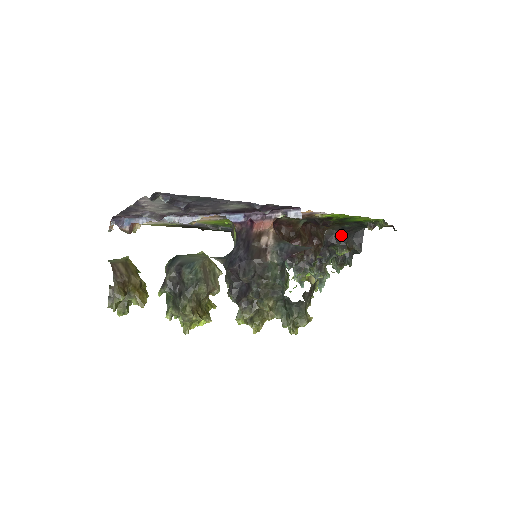
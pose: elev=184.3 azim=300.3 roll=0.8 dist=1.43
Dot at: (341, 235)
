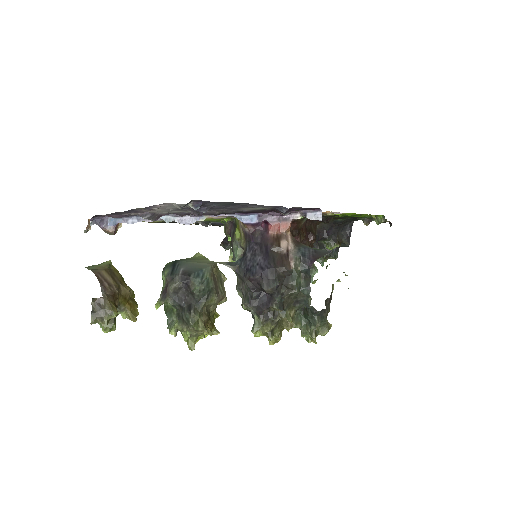
Dot at: (332, 229)
